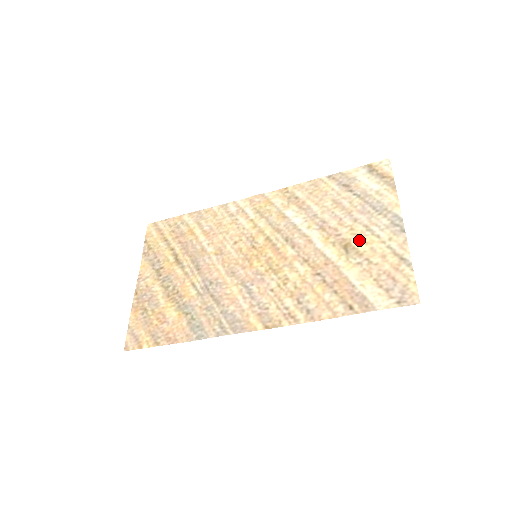
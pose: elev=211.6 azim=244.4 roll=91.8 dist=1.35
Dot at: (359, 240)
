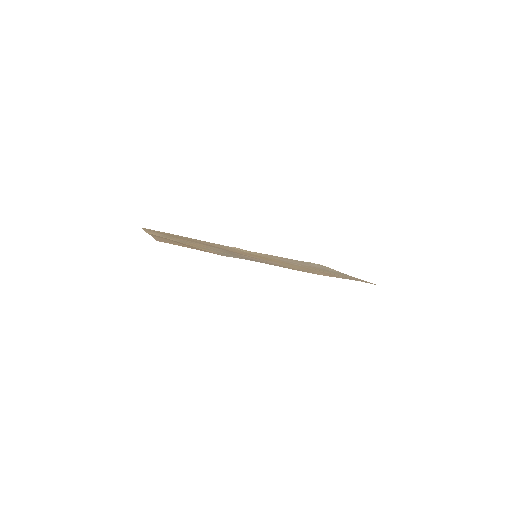
Dot at: occluded
